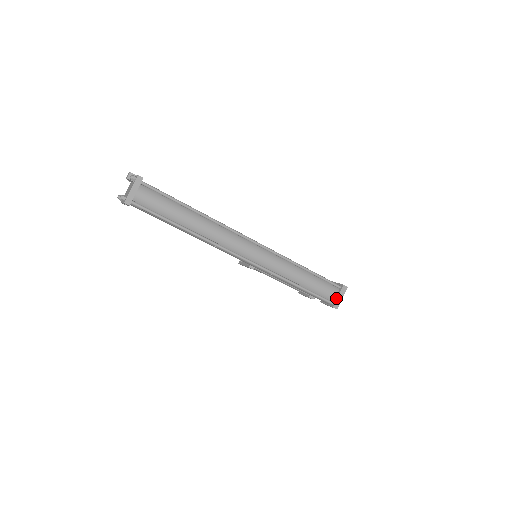
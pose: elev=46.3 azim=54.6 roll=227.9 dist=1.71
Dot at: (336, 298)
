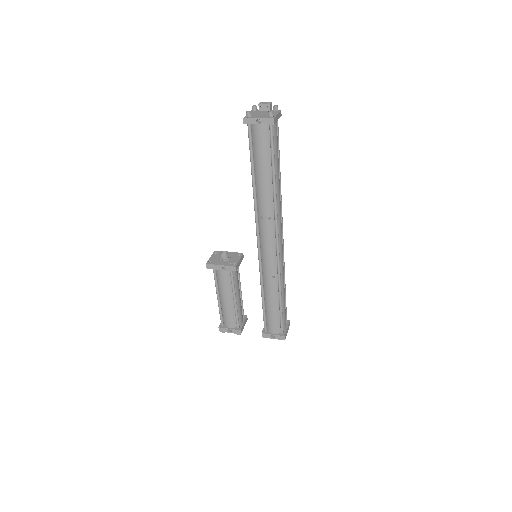
Dot at: (286, 329)
